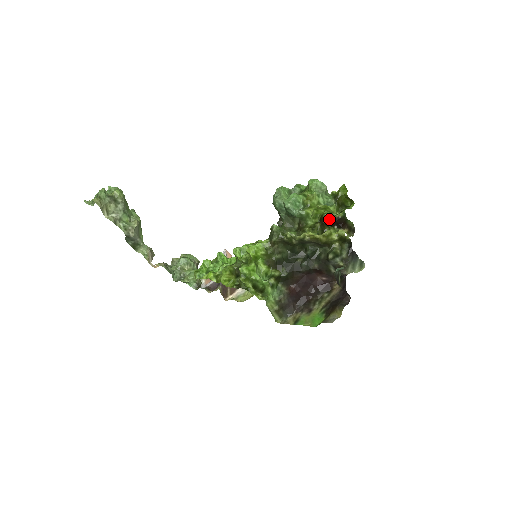
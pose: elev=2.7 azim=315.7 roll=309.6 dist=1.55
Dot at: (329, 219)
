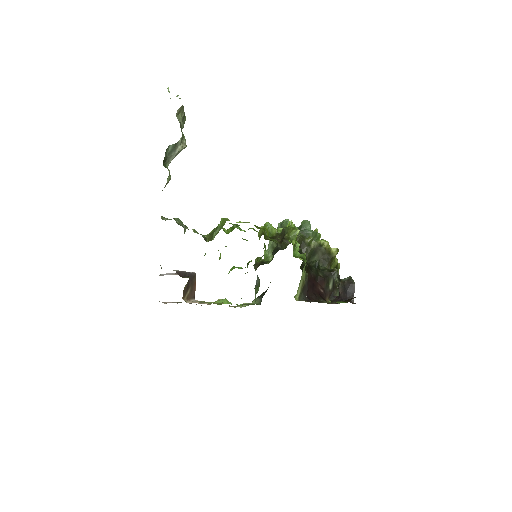
Dot at: occluded
